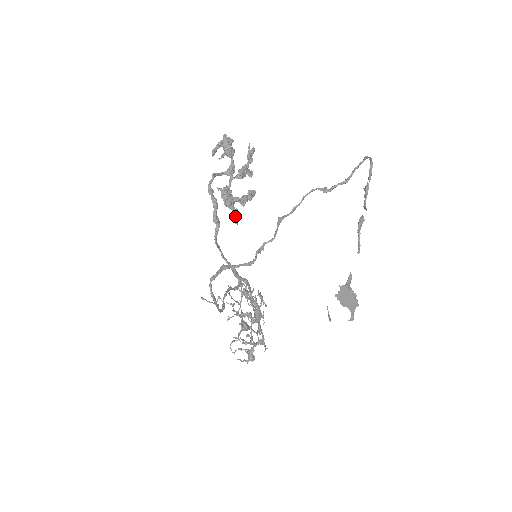
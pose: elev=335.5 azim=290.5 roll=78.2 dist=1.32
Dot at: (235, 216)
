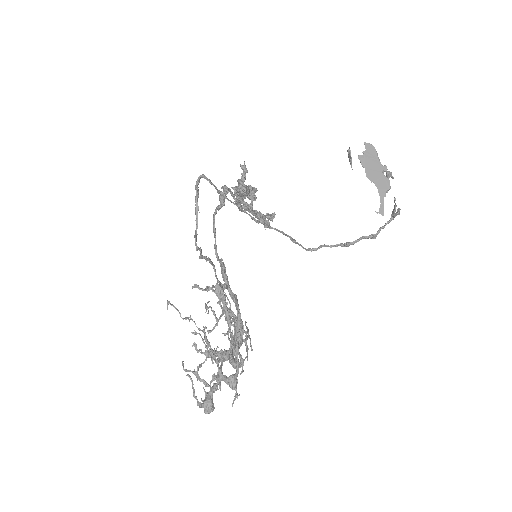
Dot at: (245, 185)
